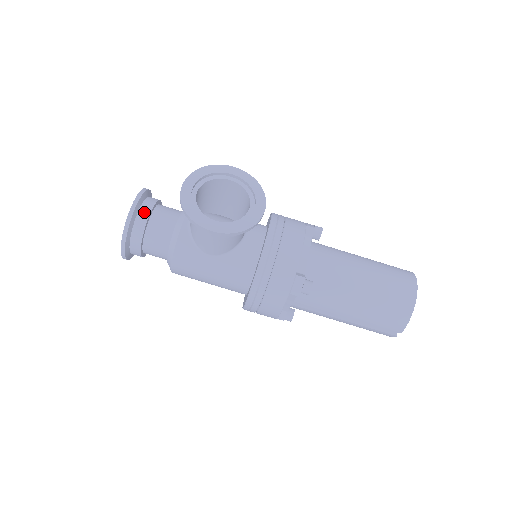
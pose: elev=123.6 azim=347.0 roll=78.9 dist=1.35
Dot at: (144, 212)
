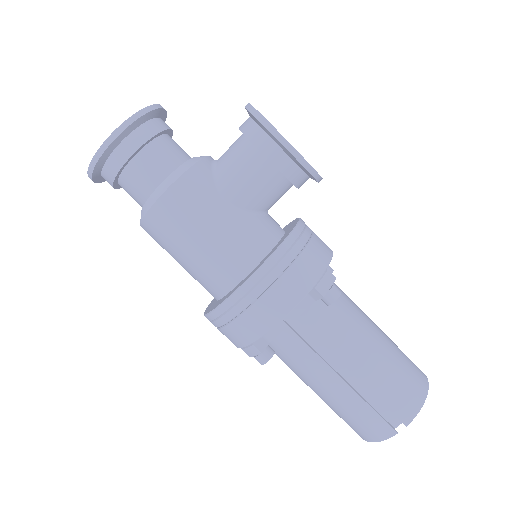
Dot at: (163, 123)
